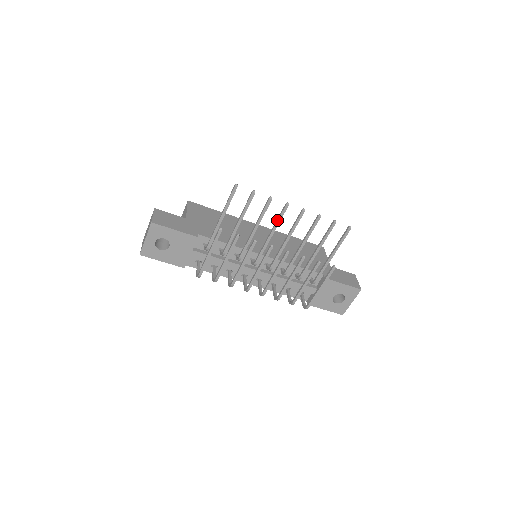
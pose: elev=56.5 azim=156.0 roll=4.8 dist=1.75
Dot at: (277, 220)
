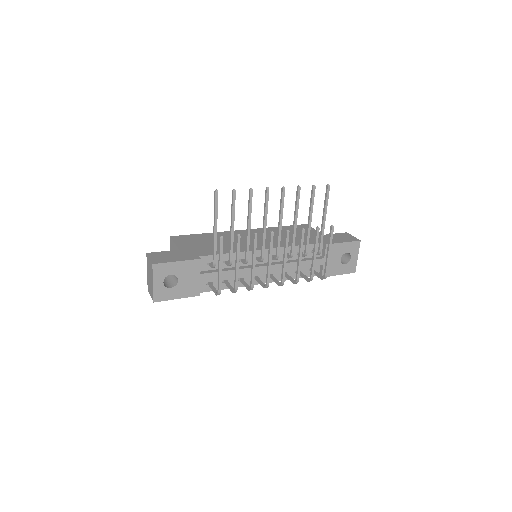
Dot at: (265, 208)
